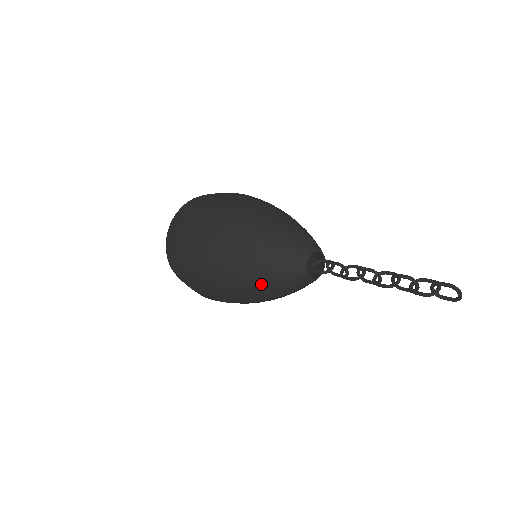
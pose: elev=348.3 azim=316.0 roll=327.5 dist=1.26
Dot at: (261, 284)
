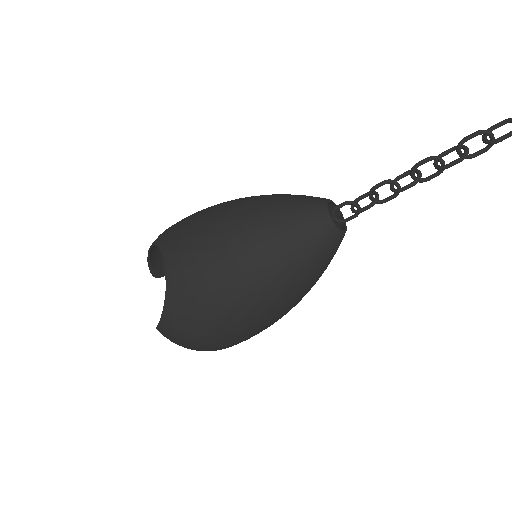
Dot at: (267, 205)
